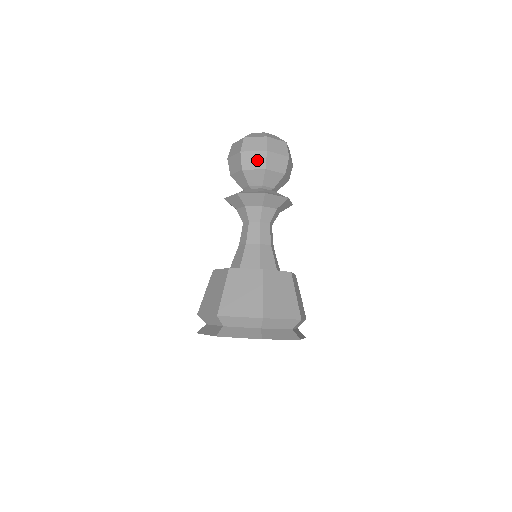
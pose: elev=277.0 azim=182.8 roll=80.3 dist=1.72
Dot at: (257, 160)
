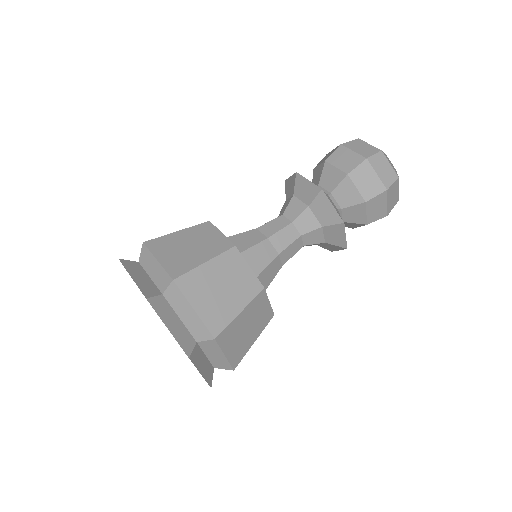
Dot at: (348, 161)
